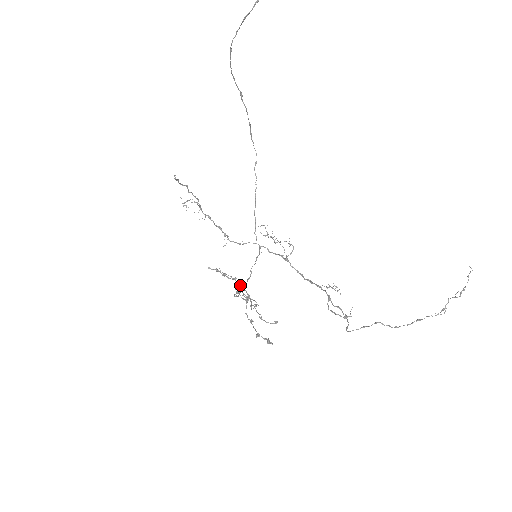
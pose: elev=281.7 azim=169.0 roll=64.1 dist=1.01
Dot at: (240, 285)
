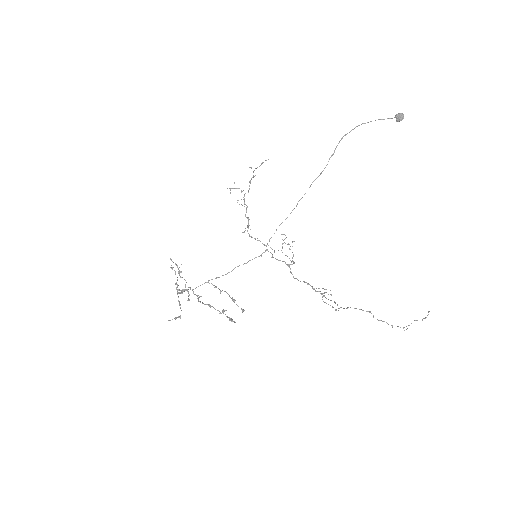
Dot at: occluded
